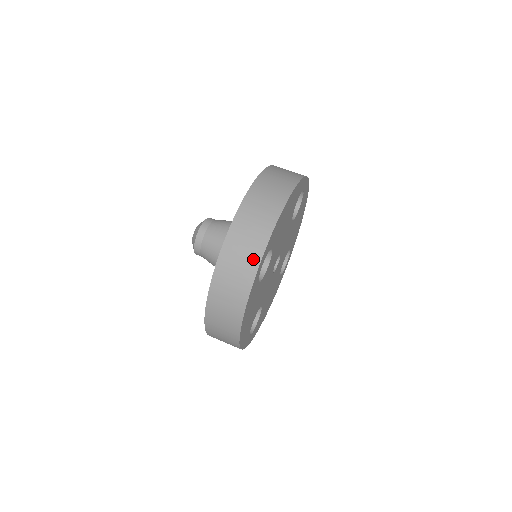
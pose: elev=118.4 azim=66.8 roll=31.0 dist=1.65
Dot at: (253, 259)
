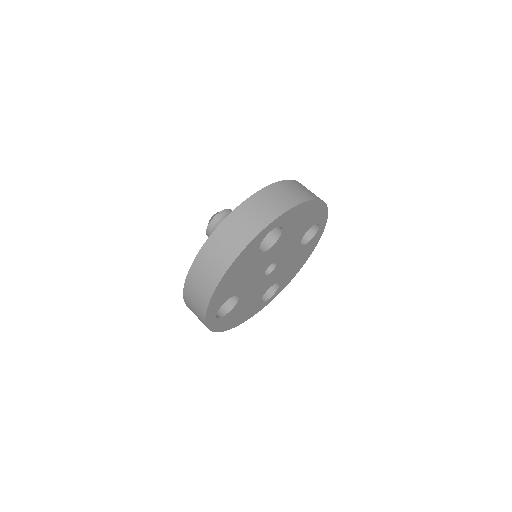
Dot at: (269, 216)
